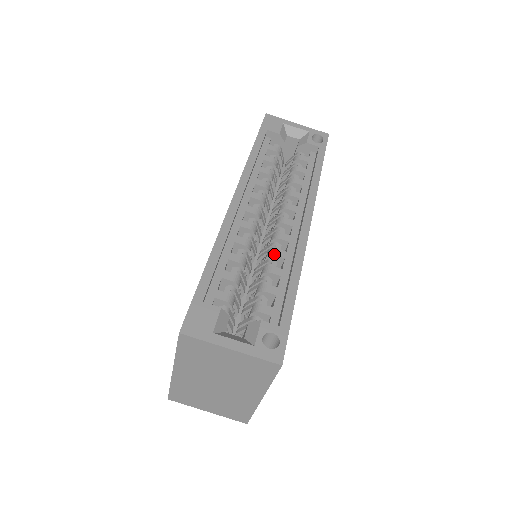
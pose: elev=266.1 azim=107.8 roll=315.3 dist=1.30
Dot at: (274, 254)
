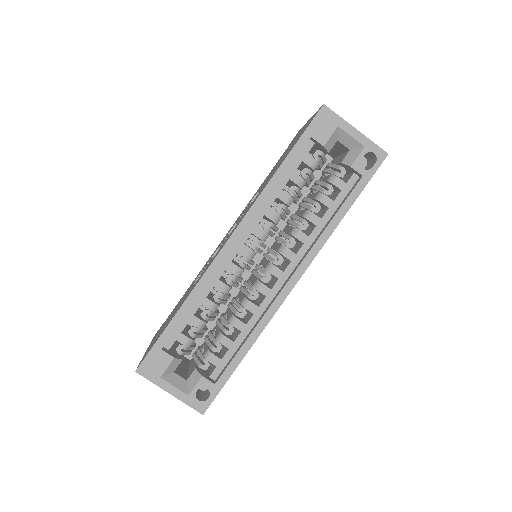
Dot at: (246, 307)
